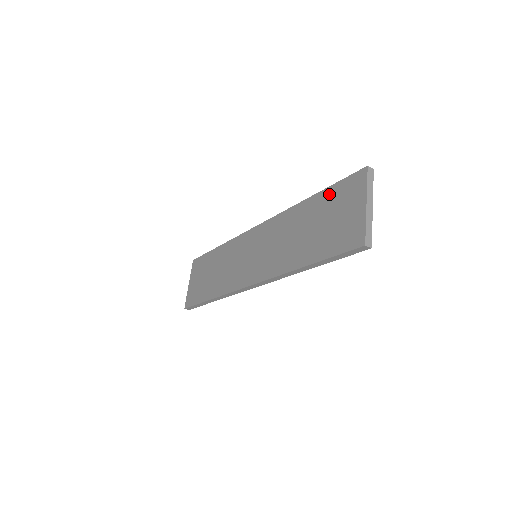
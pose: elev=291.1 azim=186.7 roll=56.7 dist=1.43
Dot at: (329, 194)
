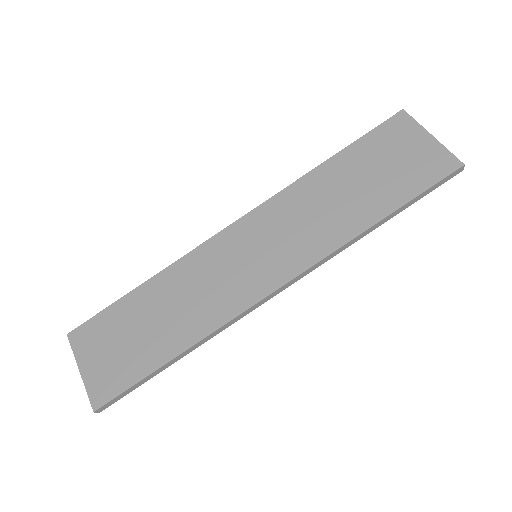
Dot at: (363, 146)
